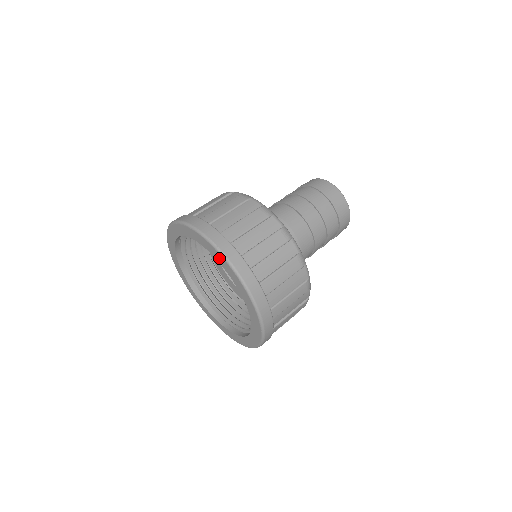
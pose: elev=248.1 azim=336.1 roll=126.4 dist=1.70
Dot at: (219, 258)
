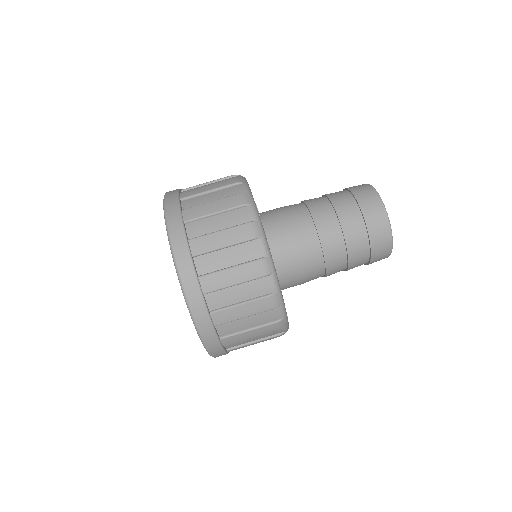
Dot at: occluded
